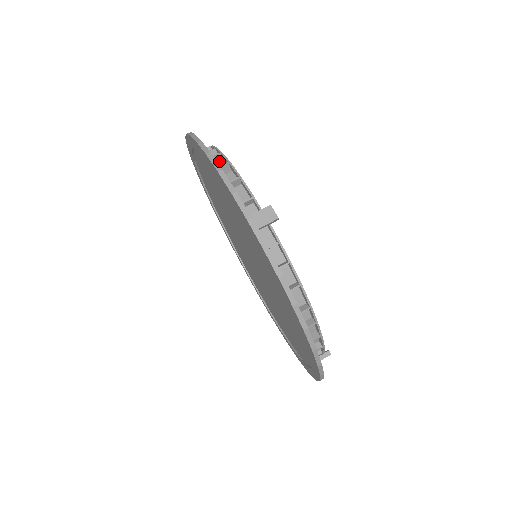
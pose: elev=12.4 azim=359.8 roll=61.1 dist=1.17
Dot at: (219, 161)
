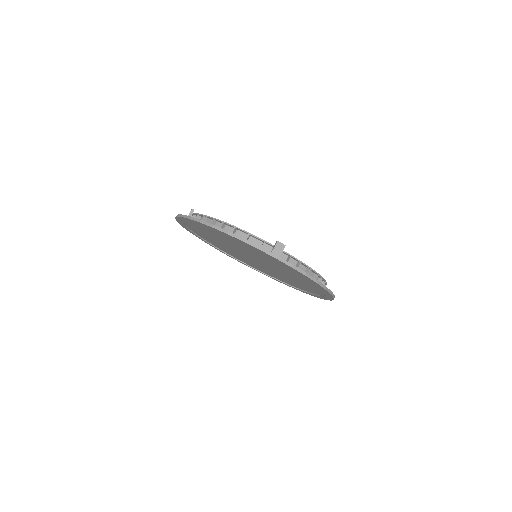
Dot at: occluded
